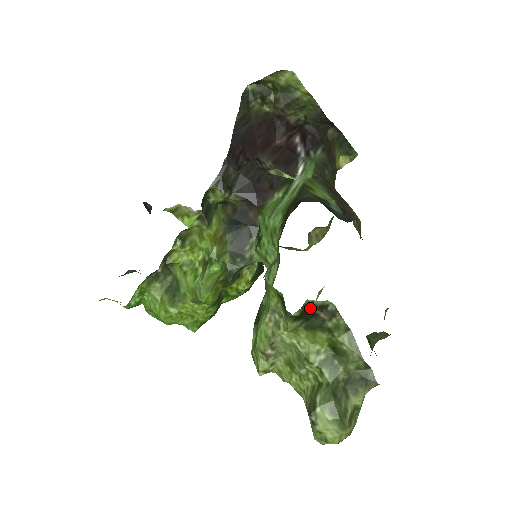
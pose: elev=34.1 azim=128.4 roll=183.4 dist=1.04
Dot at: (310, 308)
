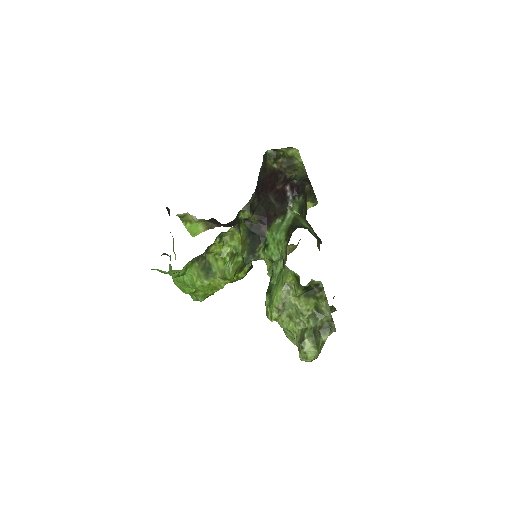
Dot at: (311, 284)
